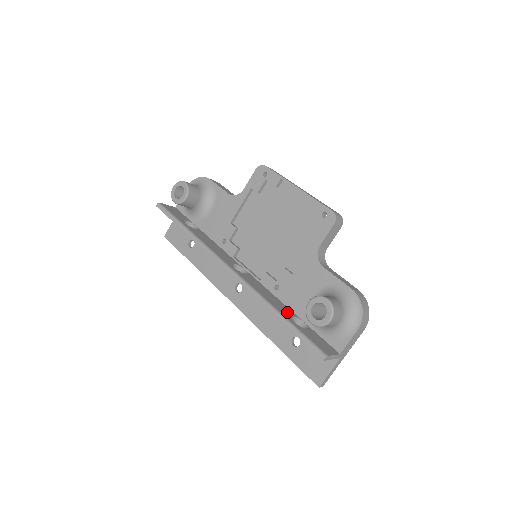
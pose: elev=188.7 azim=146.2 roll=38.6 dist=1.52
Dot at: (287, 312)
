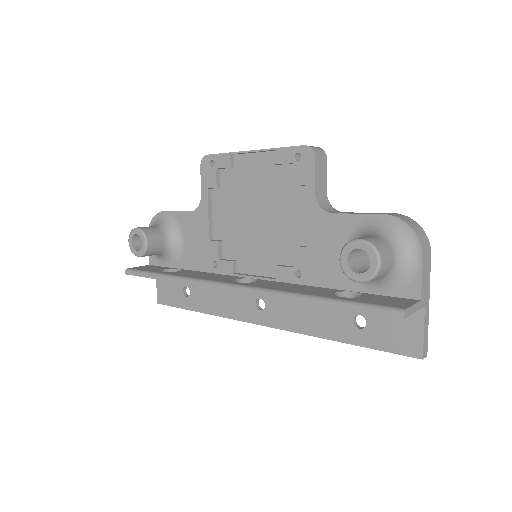
Dot at: (325, 292)
